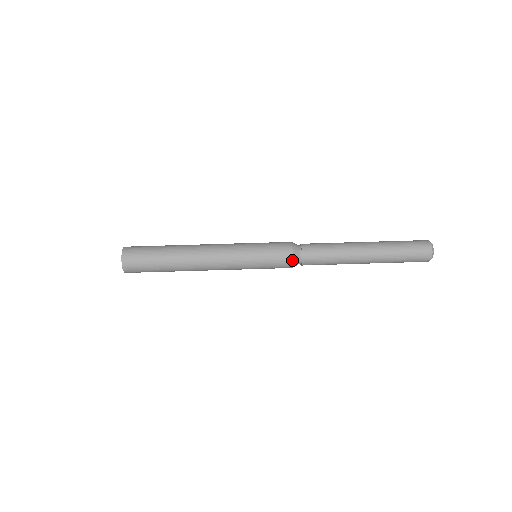
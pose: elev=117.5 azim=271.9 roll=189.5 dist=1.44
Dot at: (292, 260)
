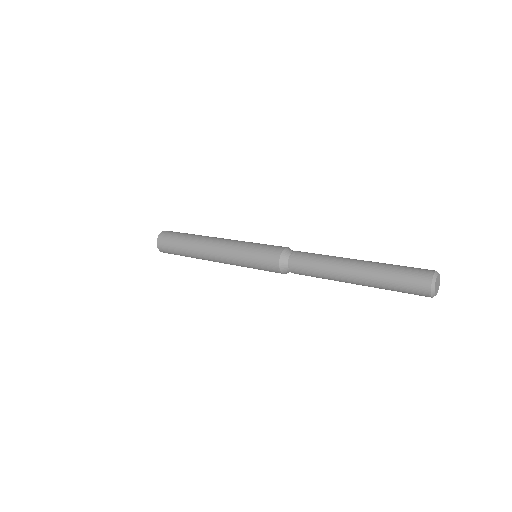
Dot at: (282, 251)
